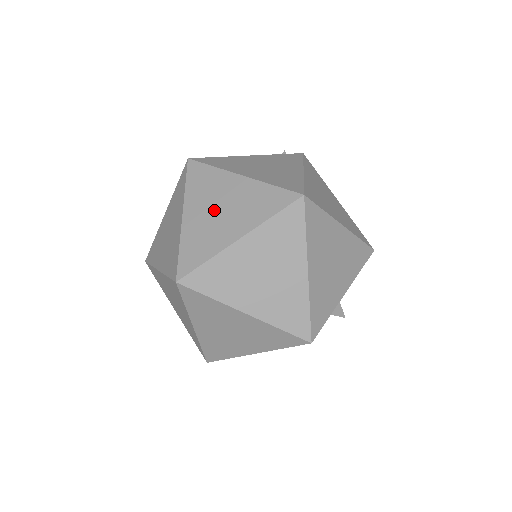
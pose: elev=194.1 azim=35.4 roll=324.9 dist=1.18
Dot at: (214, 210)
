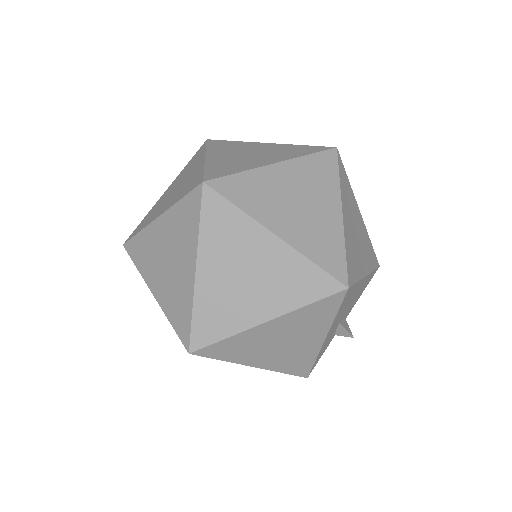
Dot at: (242, 154)
